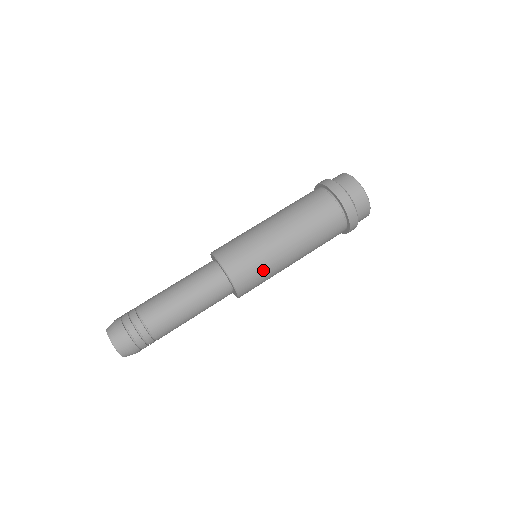
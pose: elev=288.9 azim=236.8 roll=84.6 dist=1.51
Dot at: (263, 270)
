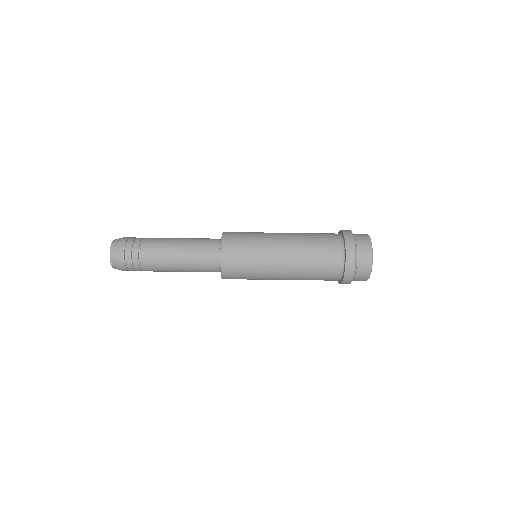
Dot at: occluded
